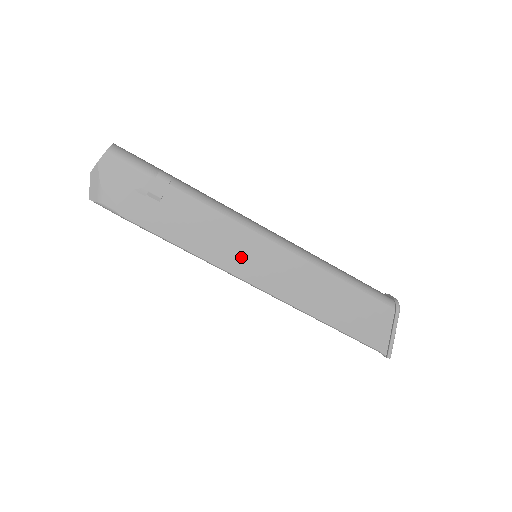
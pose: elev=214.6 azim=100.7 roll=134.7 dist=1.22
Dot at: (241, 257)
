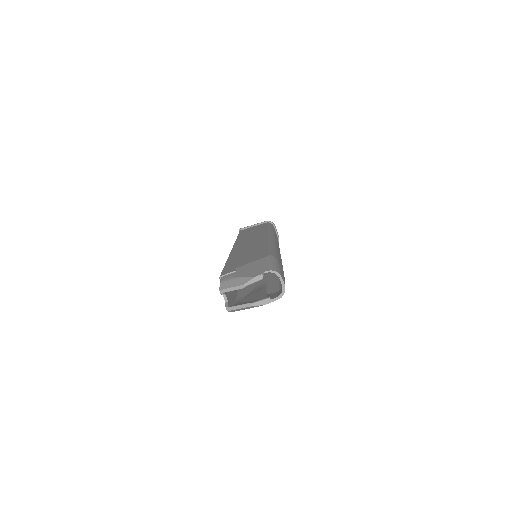
Dot at: occluded
